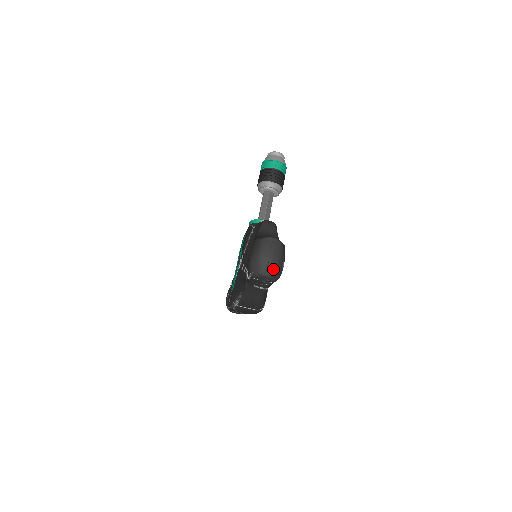
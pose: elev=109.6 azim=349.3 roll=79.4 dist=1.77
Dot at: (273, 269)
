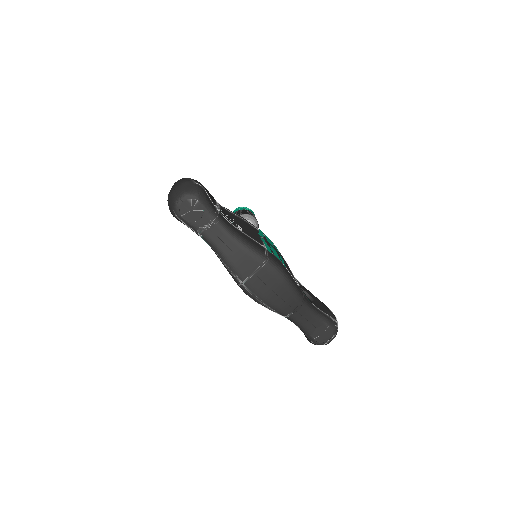
Dot at: (182, 189)
